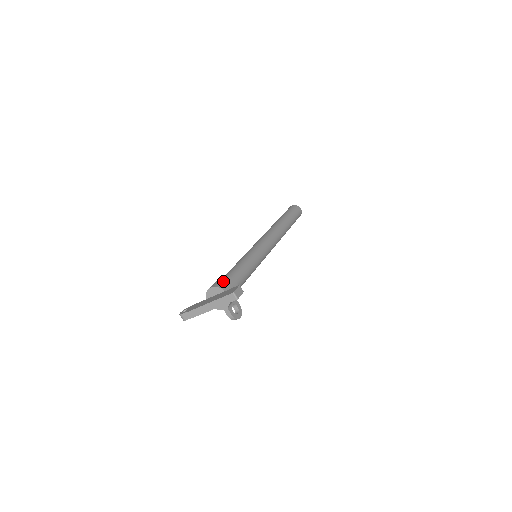
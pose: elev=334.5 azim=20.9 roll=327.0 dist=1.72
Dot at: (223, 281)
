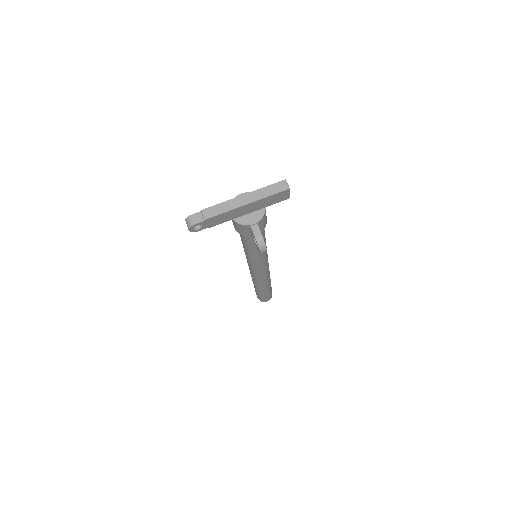
Dot at: occluded
